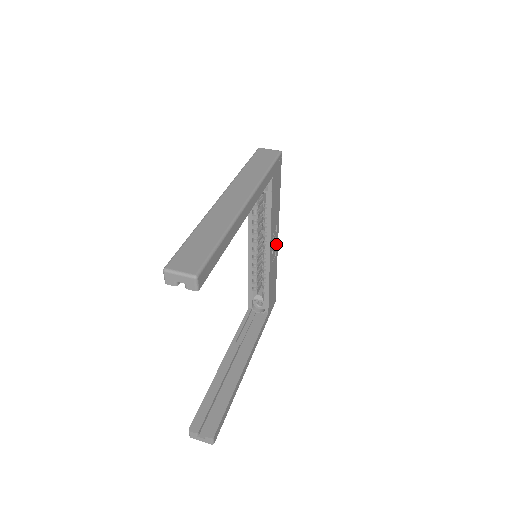
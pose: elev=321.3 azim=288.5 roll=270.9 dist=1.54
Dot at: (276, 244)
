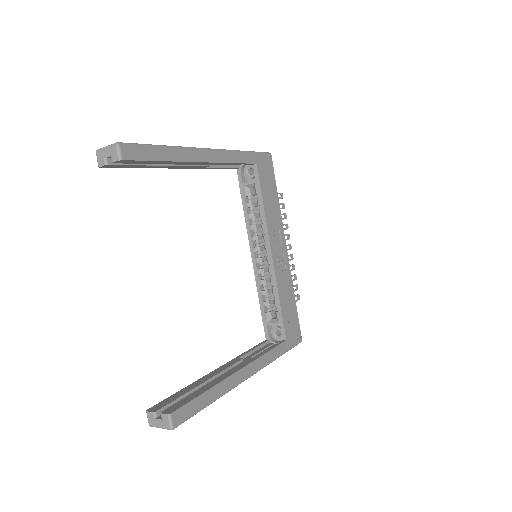
Dot at: (284, 255)
